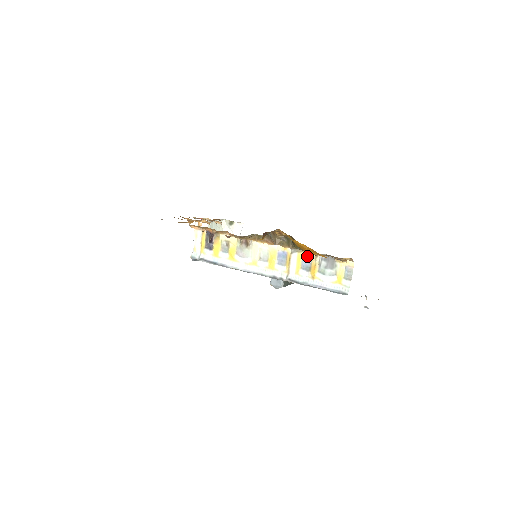
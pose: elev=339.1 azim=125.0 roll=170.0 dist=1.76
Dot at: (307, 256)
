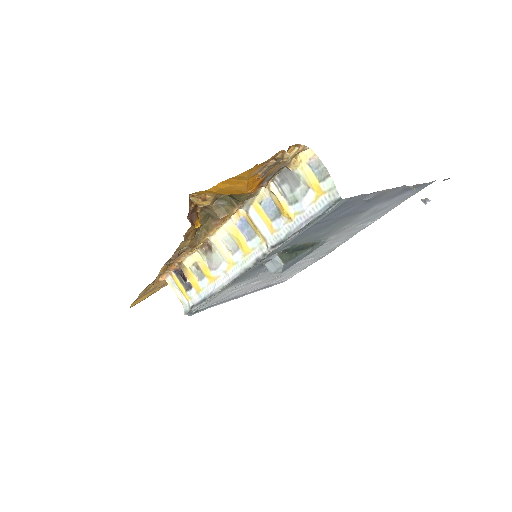
Dot at: (263, 199)
